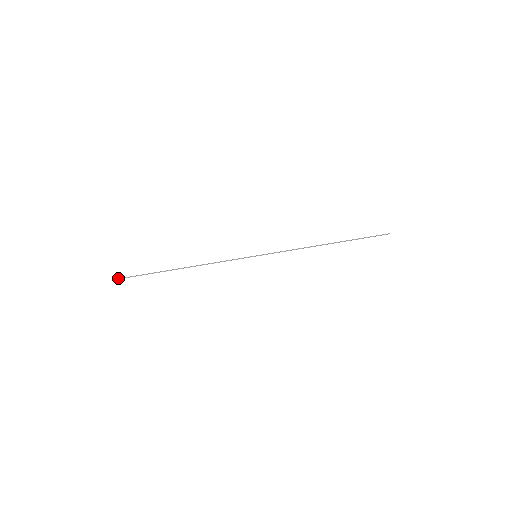
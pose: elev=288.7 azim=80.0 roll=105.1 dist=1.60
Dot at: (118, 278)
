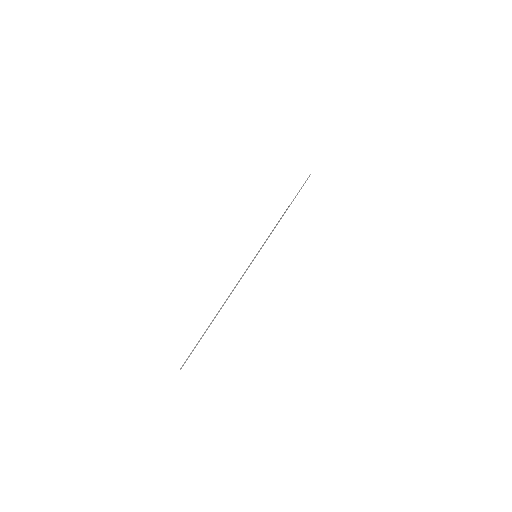
Dot at: (180, 369)
